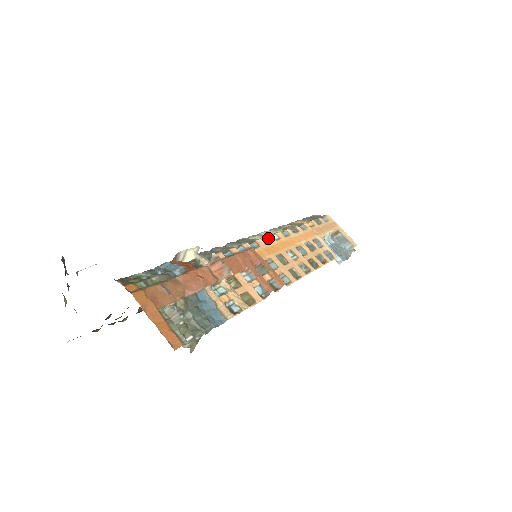
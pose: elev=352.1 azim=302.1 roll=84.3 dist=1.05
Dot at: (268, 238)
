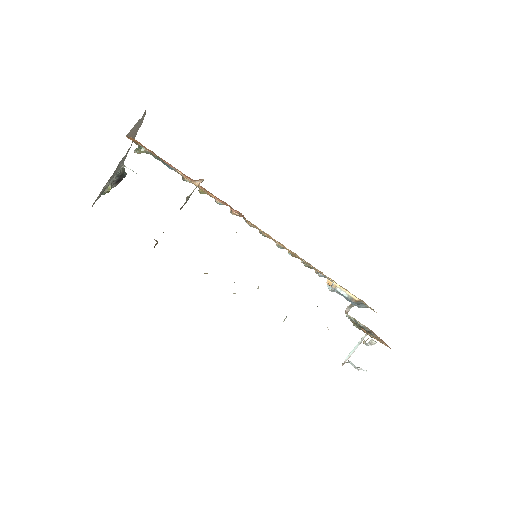
Dot at: occluded
